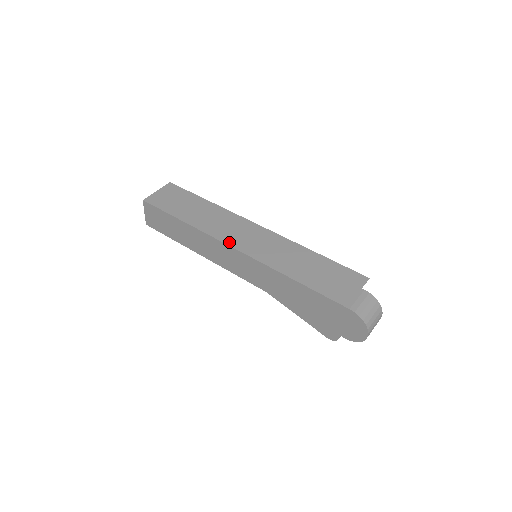
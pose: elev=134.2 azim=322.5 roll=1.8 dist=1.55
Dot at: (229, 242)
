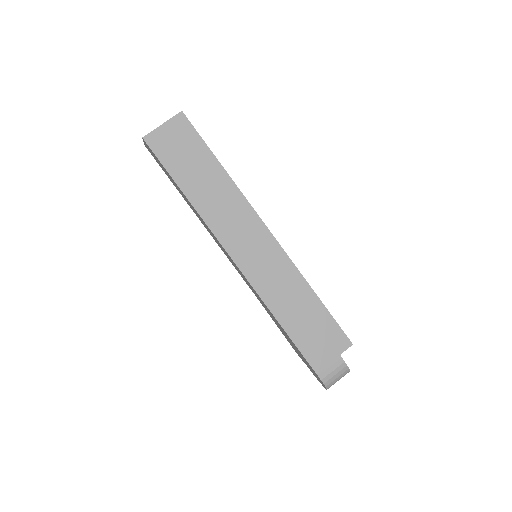
Dot at: (229, 249)
